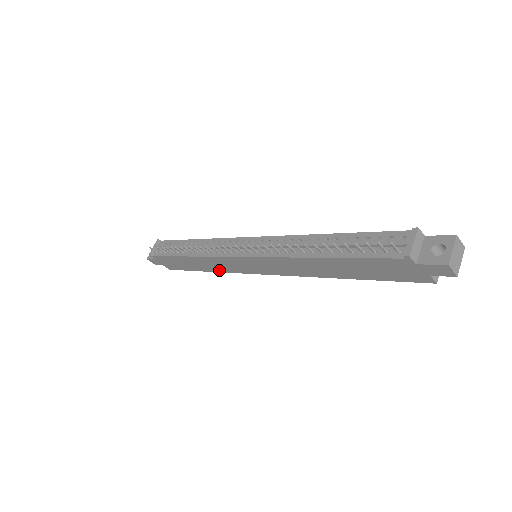
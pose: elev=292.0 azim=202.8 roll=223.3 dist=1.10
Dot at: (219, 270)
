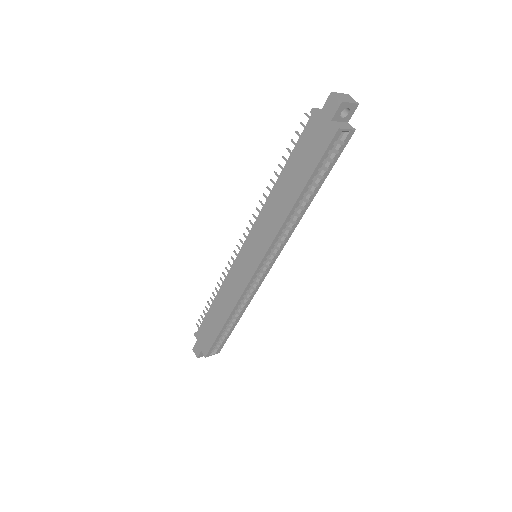
Dot at: (233, 304)
